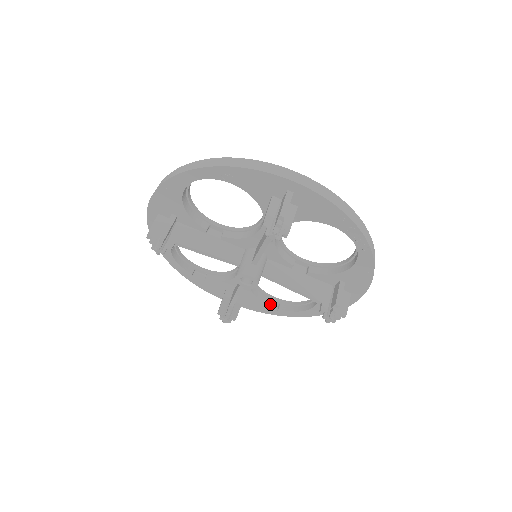
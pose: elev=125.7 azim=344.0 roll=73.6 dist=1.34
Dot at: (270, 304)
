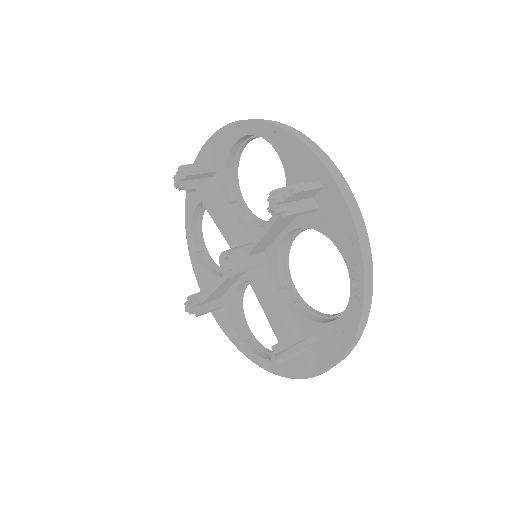
Dot at: (241, 333)
